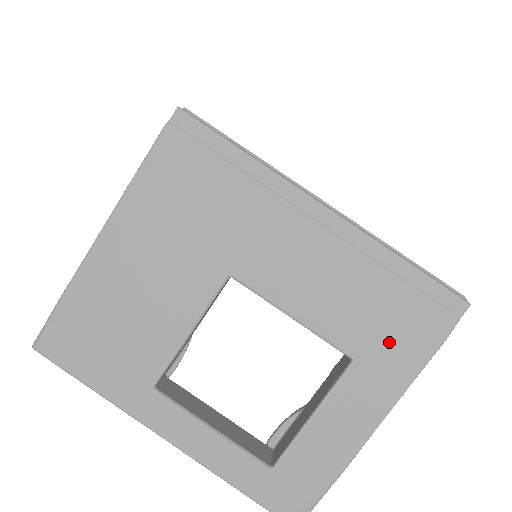
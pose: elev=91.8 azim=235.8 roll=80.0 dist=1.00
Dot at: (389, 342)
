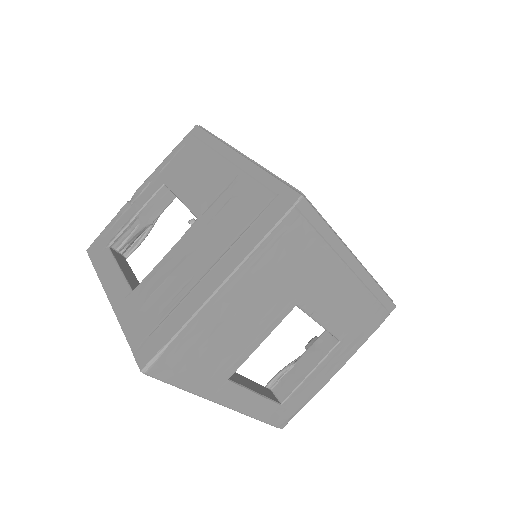
Dot at: (359, 330)
